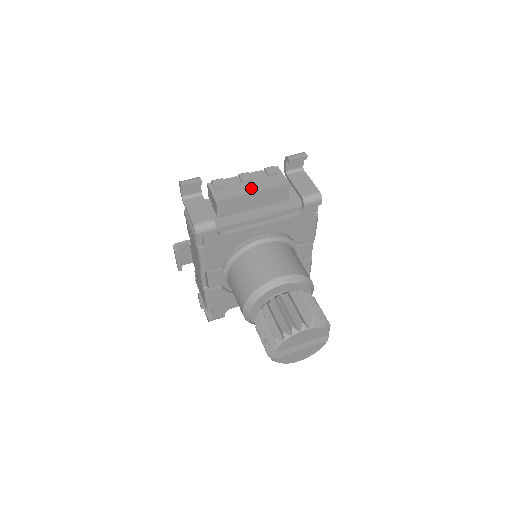
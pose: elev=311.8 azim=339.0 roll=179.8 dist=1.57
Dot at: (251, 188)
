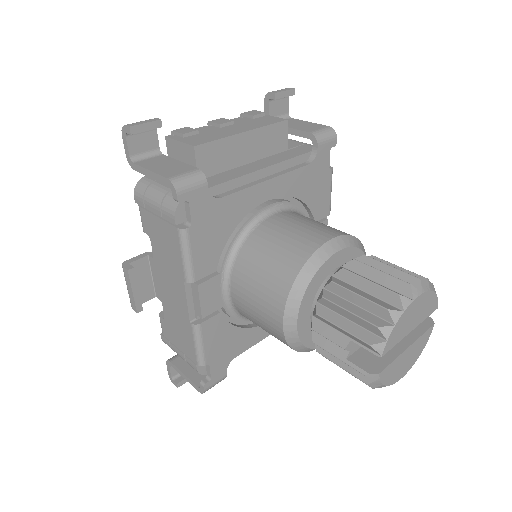
Dot at: (237, 129)
